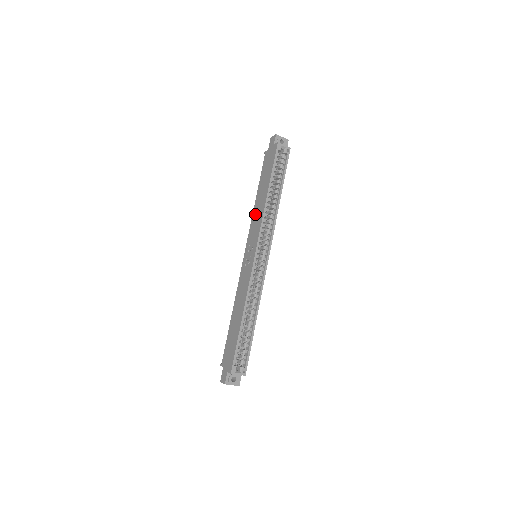
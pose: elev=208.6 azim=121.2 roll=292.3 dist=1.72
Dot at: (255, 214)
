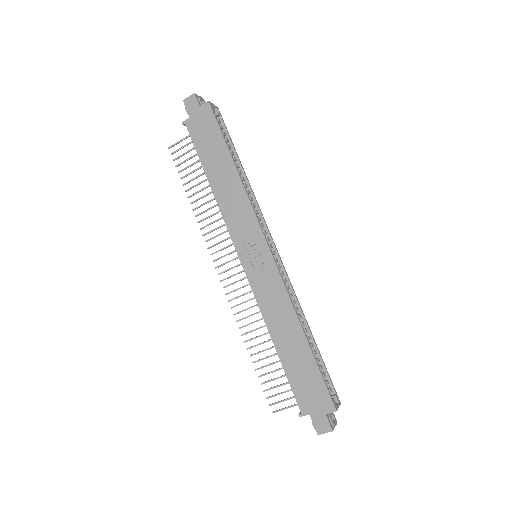
Dot at: (226, 203)
